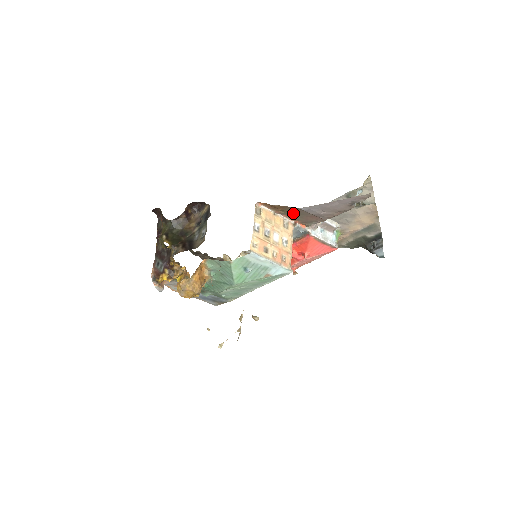
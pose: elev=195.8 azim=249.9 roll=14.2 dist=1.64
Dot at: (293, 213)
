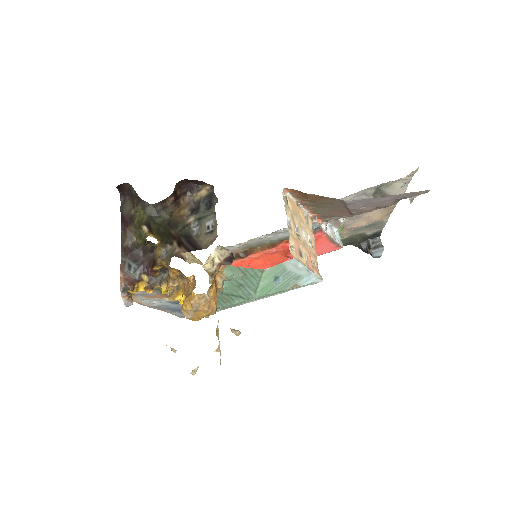
Dot at: (322, 205)
